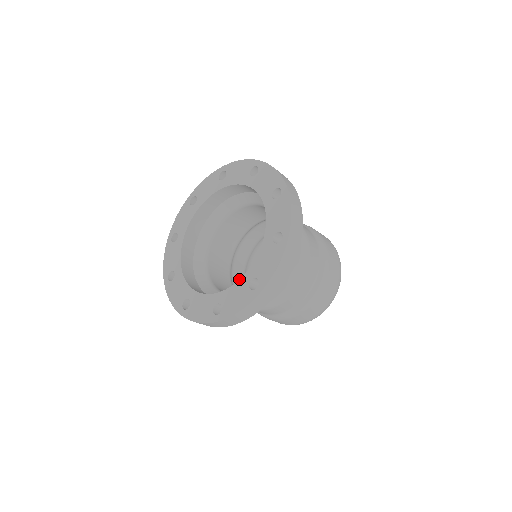
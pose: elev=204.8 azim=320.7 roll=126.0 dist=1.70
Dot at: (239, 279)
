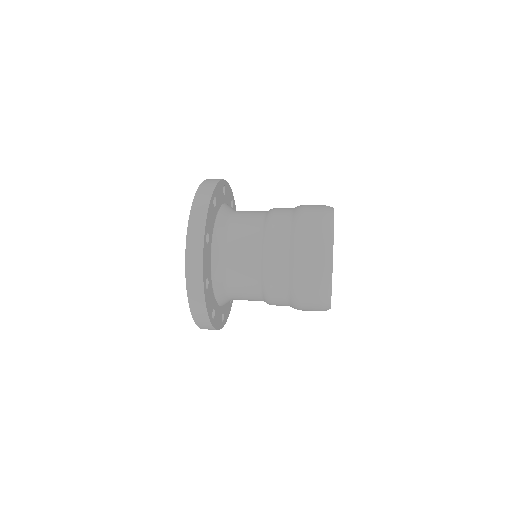
Dot at: occluded
